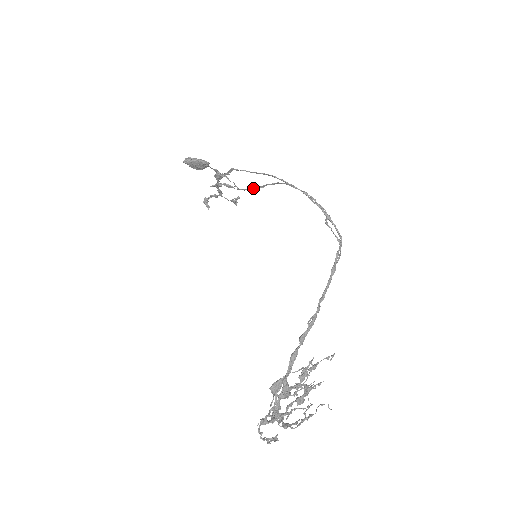
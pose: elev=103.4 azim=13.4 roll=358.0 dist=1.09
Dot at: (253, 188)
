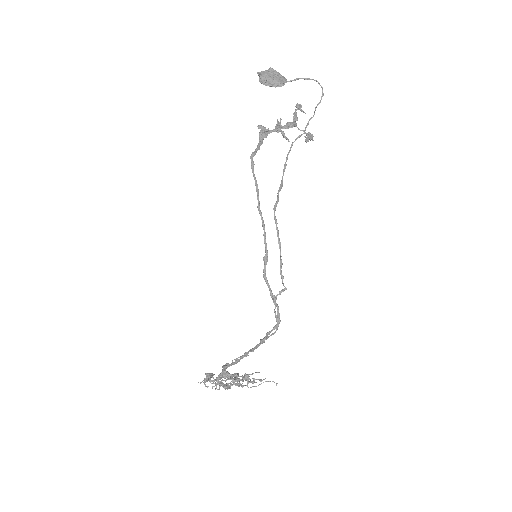
Dot at: (283, 173)
